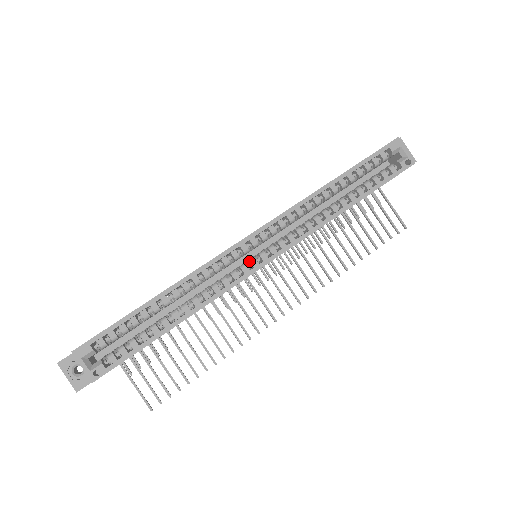
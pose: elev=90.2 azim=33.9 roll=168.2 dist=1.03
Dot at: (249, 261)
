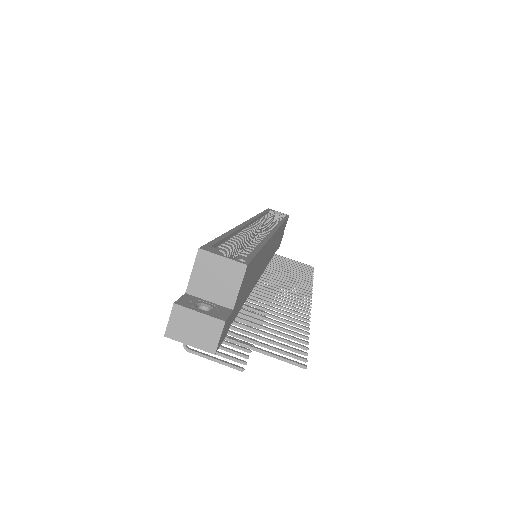
Dot at: occluded
